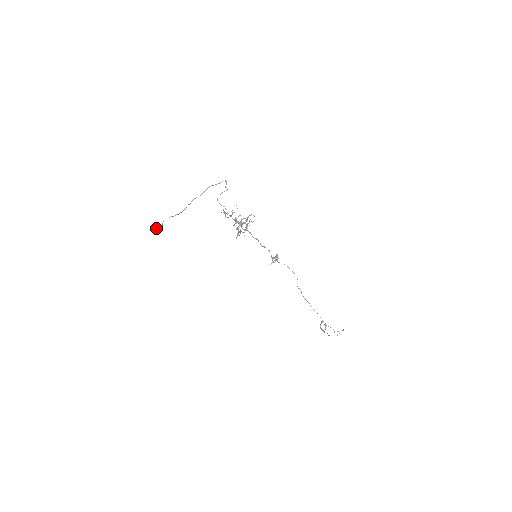
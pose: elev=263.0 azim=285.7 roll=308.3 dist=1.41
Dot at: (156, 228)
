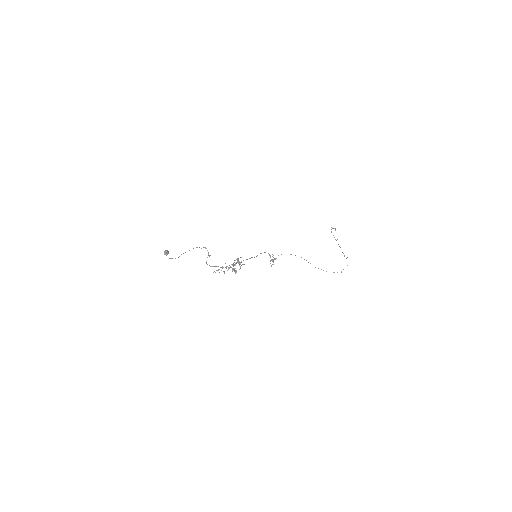
Dot at: occluded
